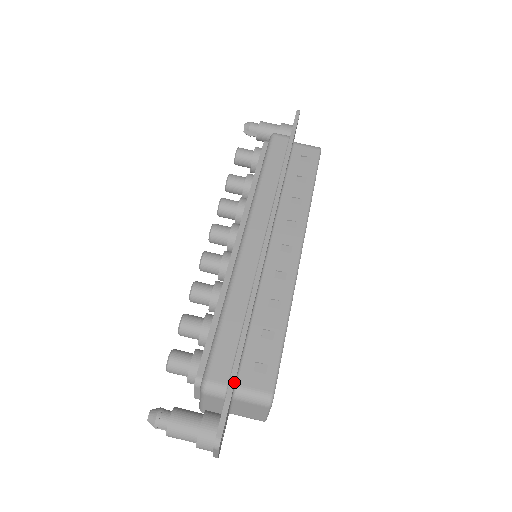
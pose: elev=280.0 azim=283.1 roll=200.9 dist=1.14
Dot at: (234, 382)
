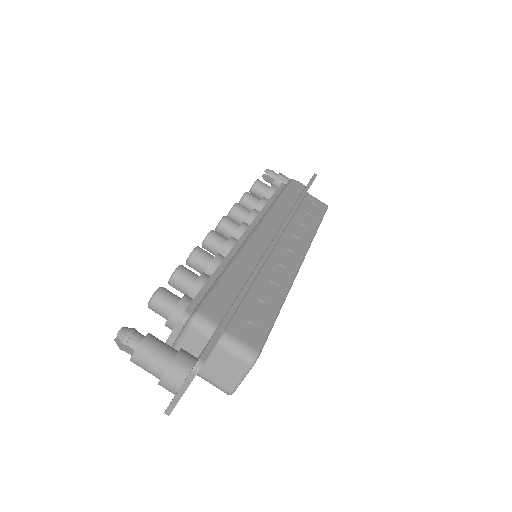
Dot at: occluded
